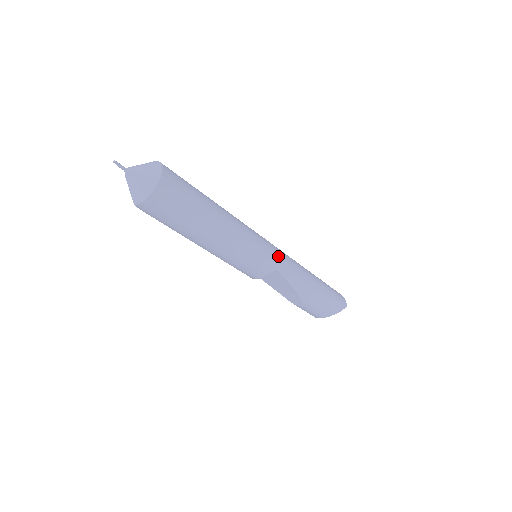
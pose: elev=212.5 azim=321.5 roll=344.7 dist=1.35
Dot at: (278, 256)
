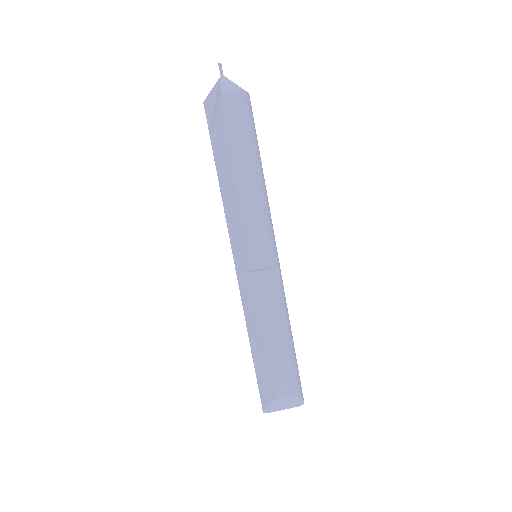
Dot at: occluded
